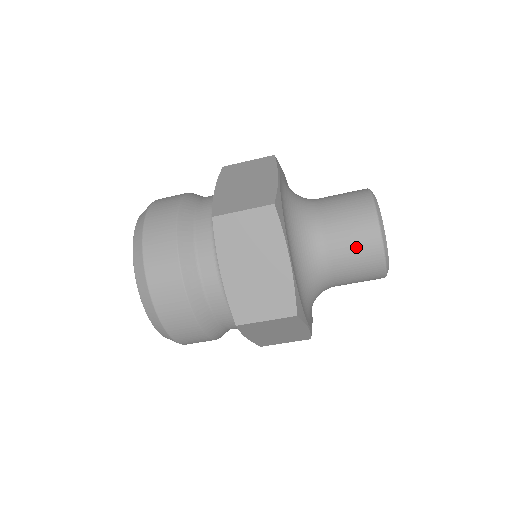
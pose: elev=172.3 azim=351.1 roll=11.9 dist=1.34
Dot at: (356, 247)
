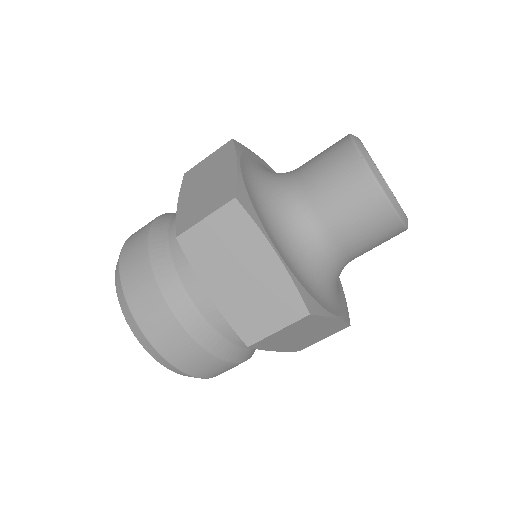
Dot at: (327, 160)
